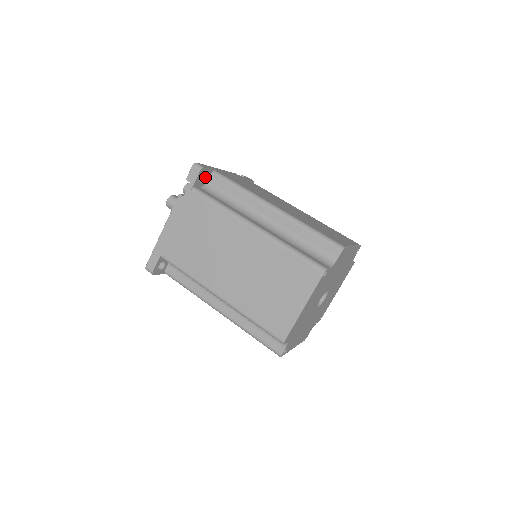
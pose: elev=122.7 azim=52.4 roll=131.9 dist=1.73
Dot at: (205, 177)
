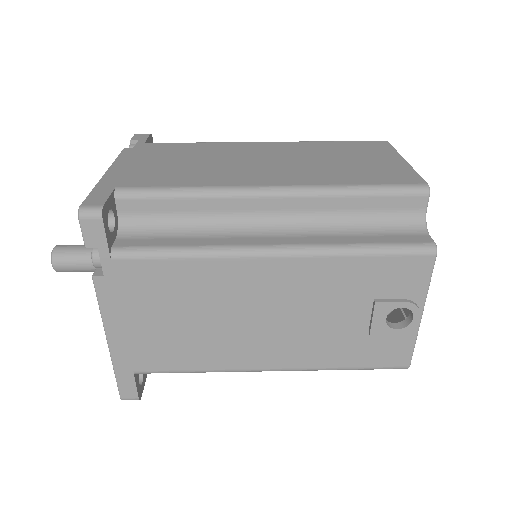
Dot at: occluded
